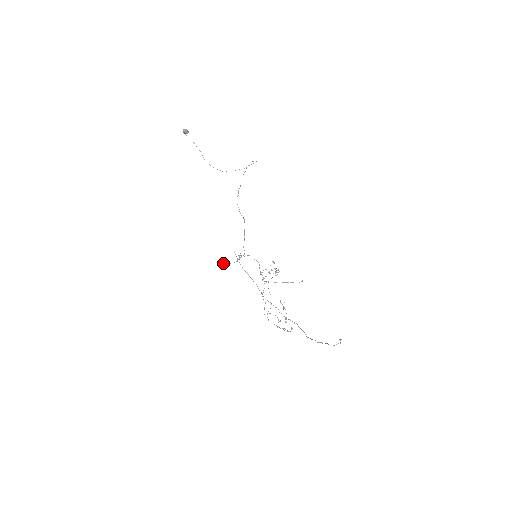
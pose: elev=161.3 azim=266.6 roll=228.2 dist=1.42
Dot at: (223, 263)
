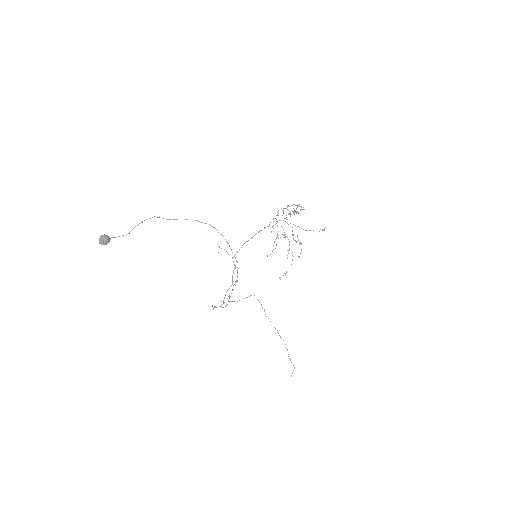
Dot at: occluded
